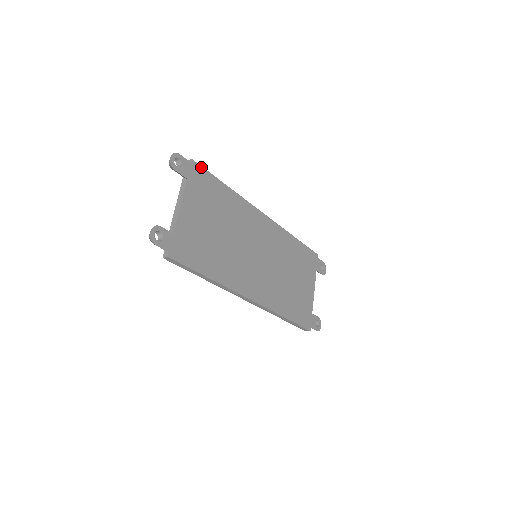
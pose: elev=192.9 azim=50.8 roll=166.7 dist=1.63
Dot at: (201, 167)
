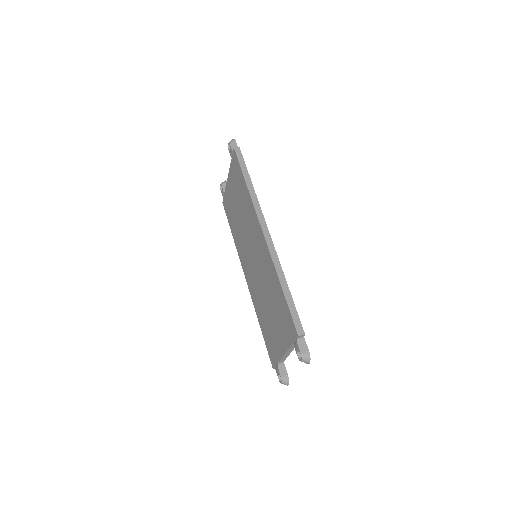
Dot at: (300, 322)
